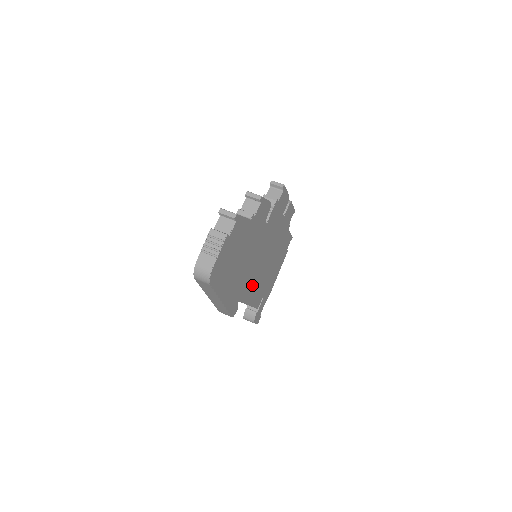
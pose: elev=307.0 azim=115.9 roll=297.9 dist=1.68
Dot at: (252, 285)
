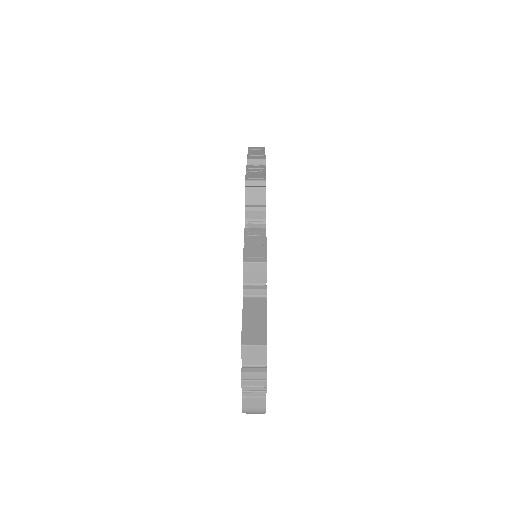
Dot at: occluded
